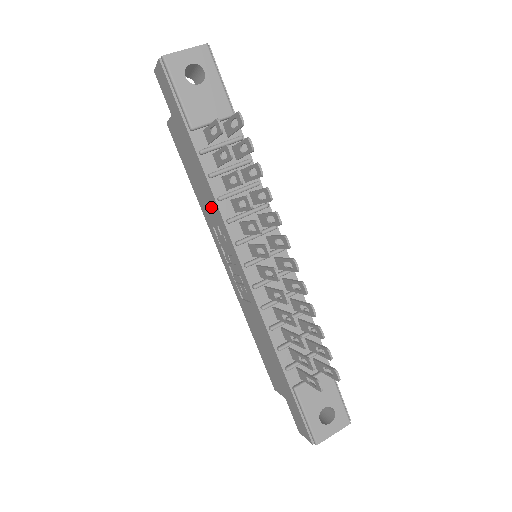
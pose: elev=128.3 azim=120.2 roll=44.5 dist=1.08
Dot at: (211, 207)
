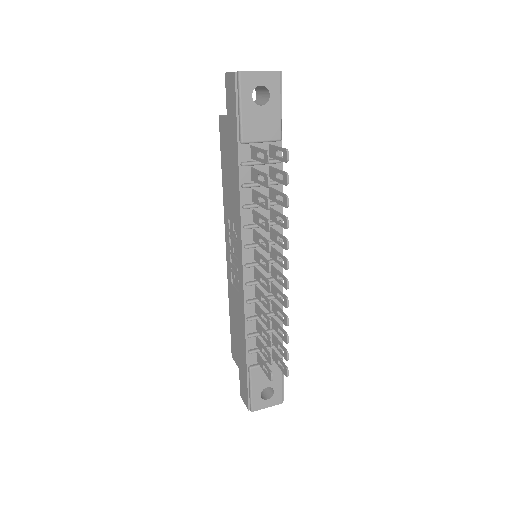
Dot at: (234, 207)
